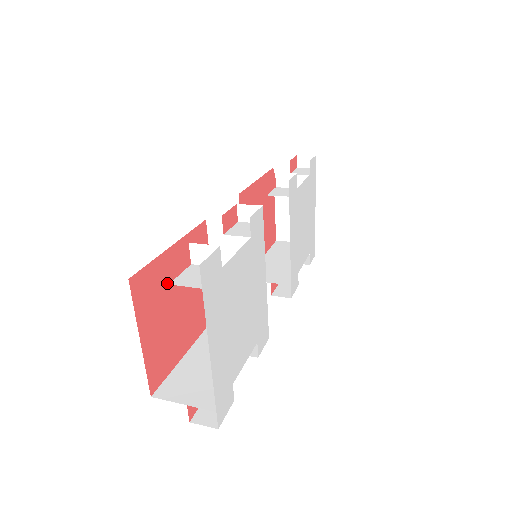
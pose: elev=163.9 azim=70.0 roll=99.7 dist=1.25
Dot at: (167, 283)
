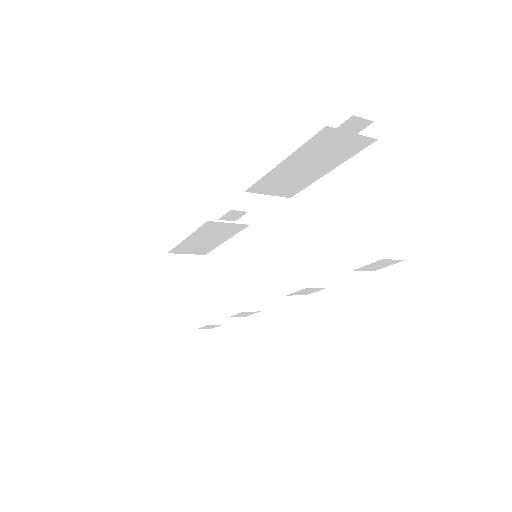
Dot at: occluded
